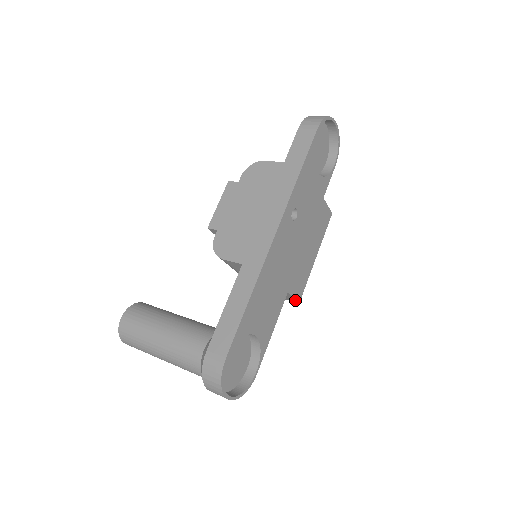
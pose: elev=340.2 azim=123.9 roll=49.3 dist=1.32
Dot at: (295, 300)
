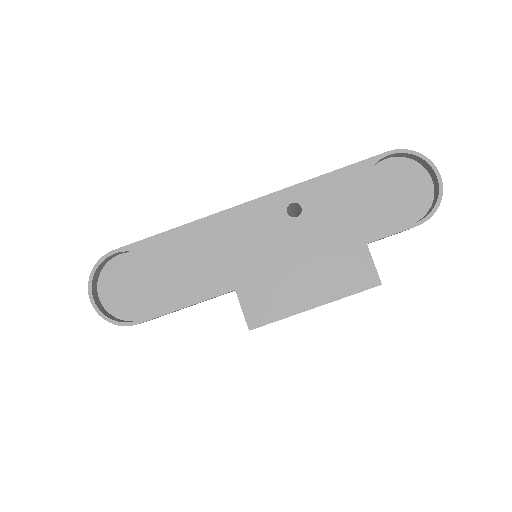
Dot at: (246, 320)
